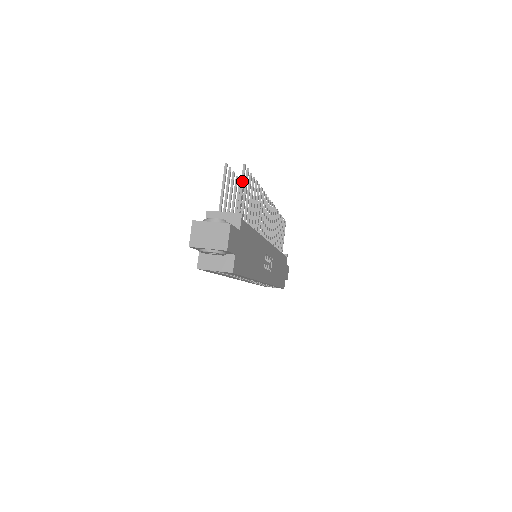
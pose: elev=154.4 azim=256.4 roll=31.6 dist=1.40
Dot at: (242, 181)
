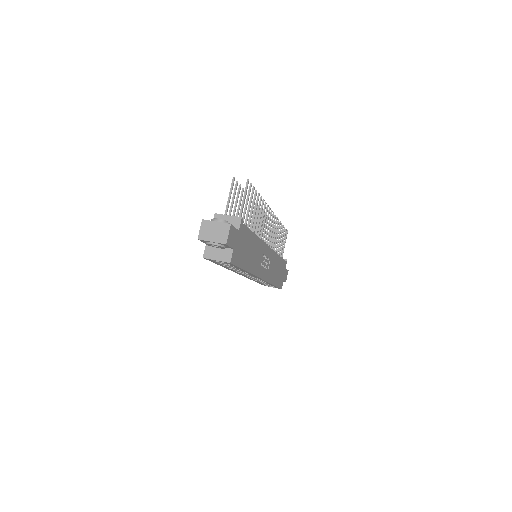
Dot at: (245, 192)
